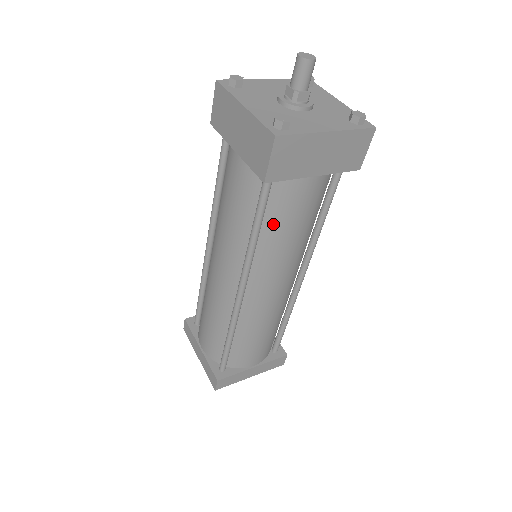
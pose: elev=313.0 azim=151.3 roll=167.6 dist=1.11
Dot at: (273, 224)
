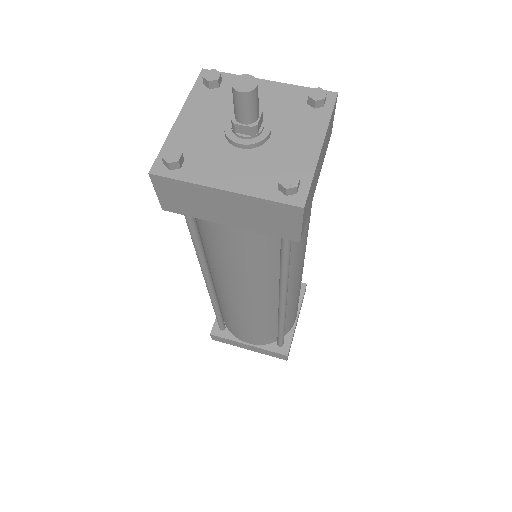
Dot at: (294, 245)
